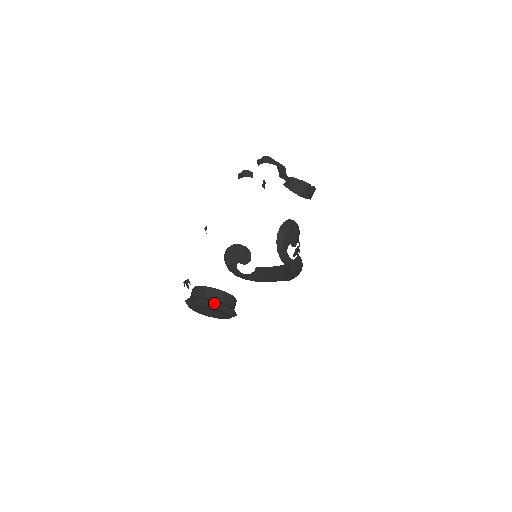
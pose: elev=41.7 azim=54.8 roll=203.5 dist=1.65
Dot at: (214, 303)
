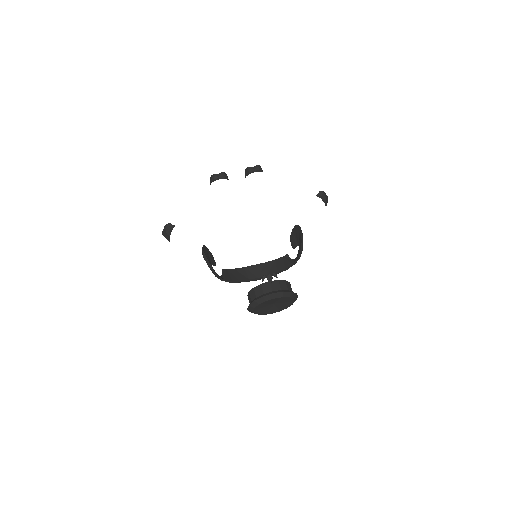
Dot at: (296, 295)
